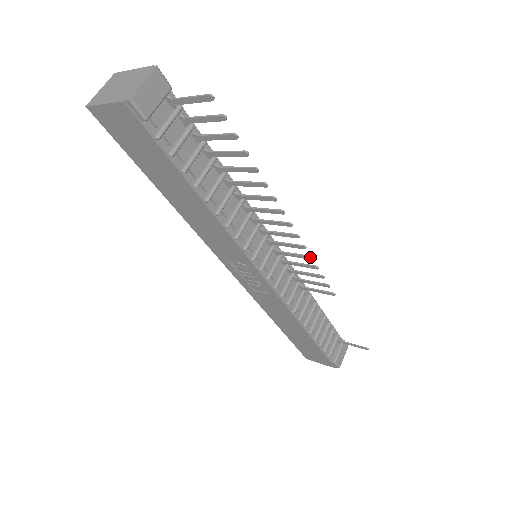
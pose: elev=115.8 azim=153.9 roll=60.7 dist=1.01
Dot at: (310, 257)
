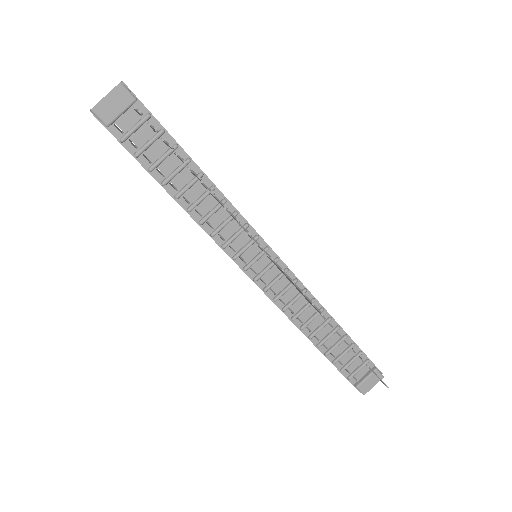
Dot at: (281, 270)
